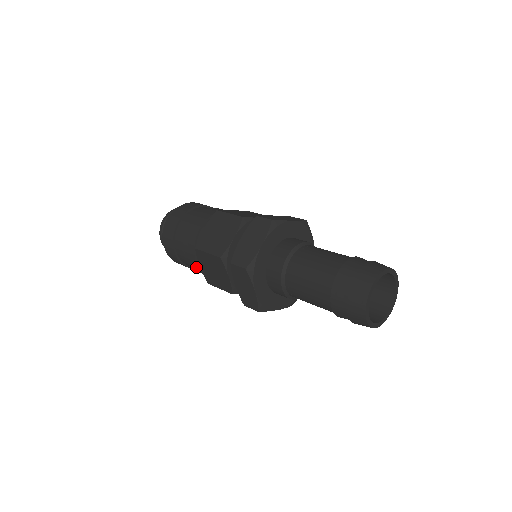
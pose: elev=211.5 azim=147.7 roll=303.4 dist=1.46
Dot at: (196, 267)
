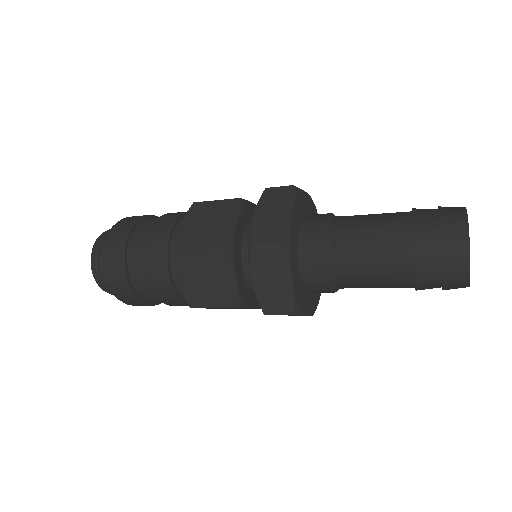
Dot at: occluded
